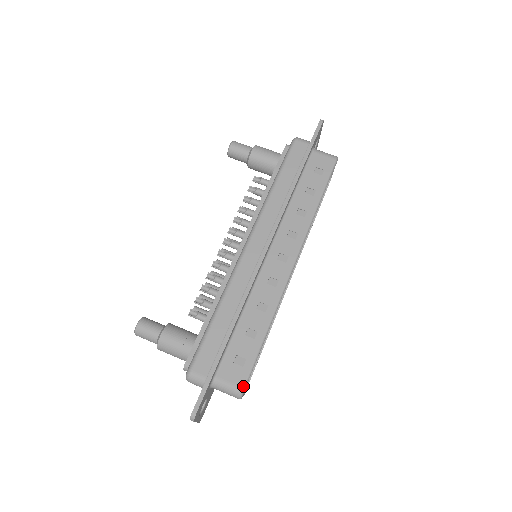
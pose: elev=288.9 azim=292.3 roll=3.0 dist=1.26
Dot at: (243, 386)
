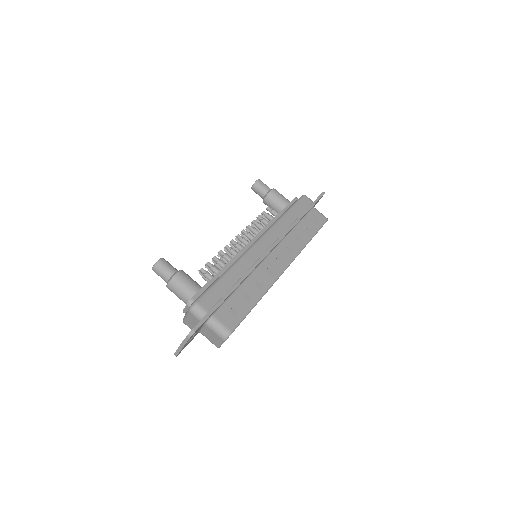
Dot at: (232, 330)
